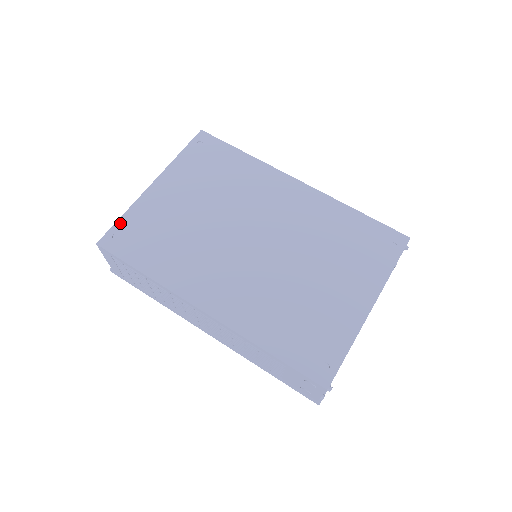
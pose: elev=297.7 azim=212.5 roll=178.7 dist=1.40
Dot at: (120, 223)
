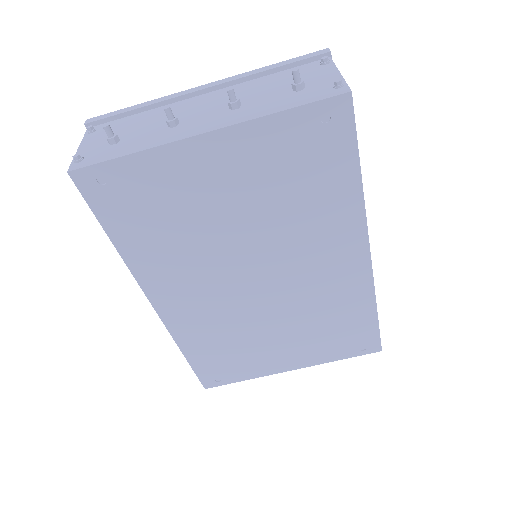
Dot at: (117, 165)
